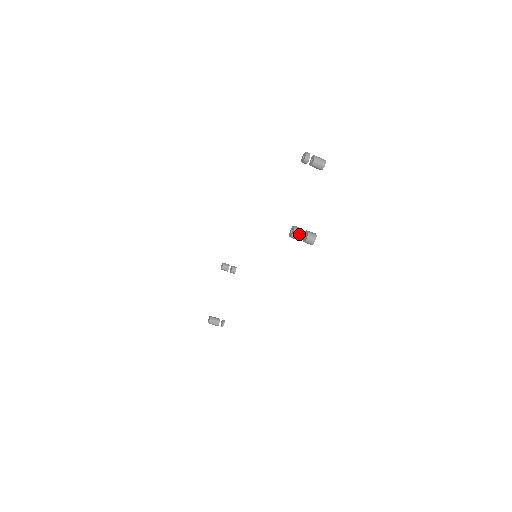
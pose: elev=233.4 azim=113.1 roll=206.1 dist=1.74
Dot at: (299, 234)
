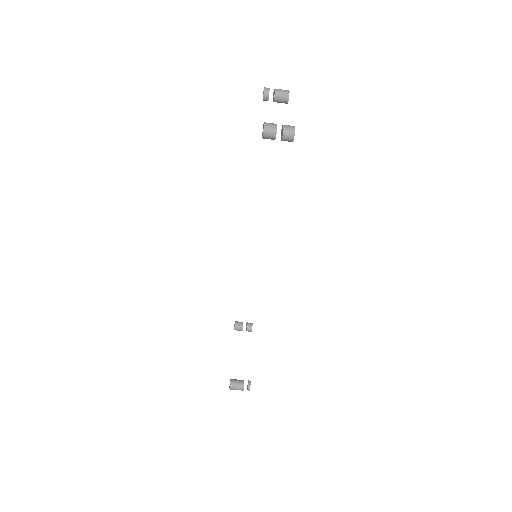
Dot at: (272, 127)
